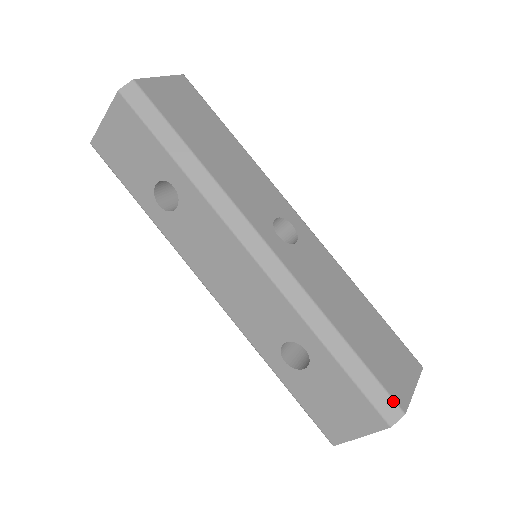
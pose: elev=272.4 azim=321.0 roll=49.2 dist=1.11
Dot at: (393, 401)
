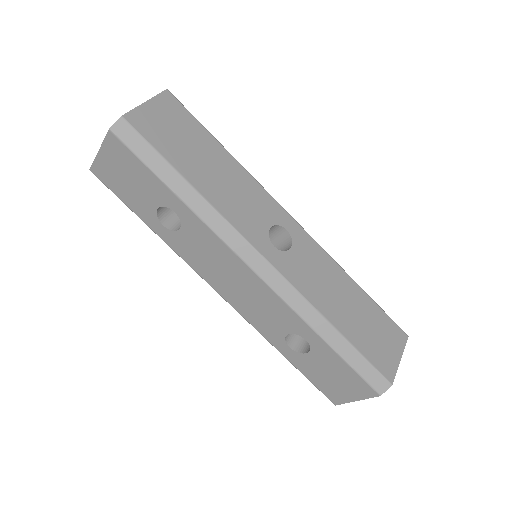
Dot at: (382, 376)
